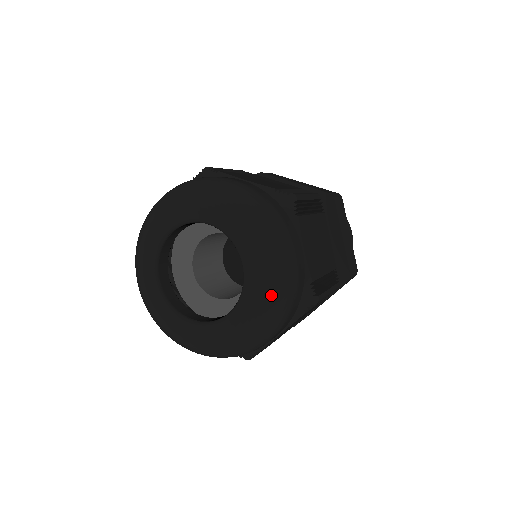
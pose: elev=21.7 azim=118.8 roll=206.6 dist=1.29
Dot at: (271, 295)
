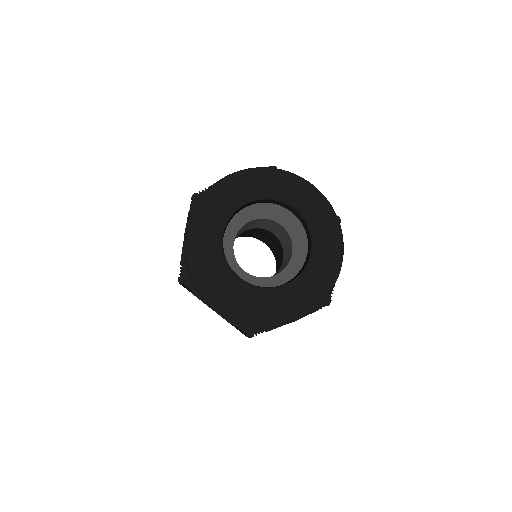
Dot at: (326, 282)
